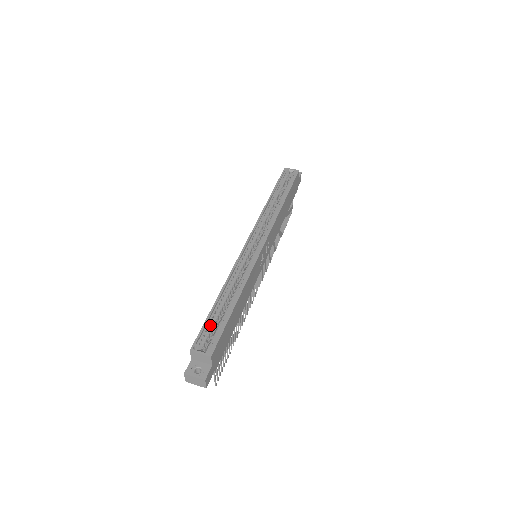
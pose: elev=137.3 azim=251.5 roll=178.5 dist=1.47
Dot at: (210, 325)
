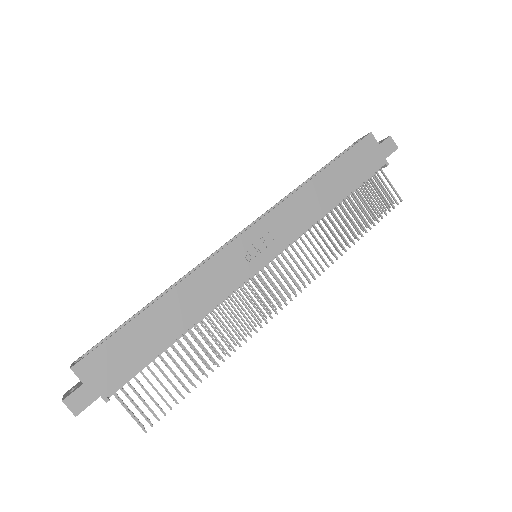
Dot at: occluded
